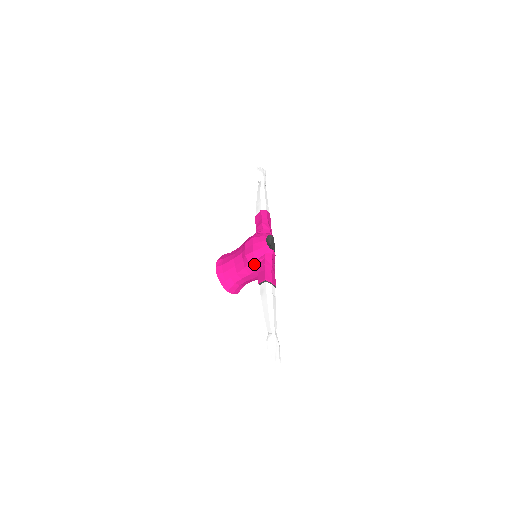
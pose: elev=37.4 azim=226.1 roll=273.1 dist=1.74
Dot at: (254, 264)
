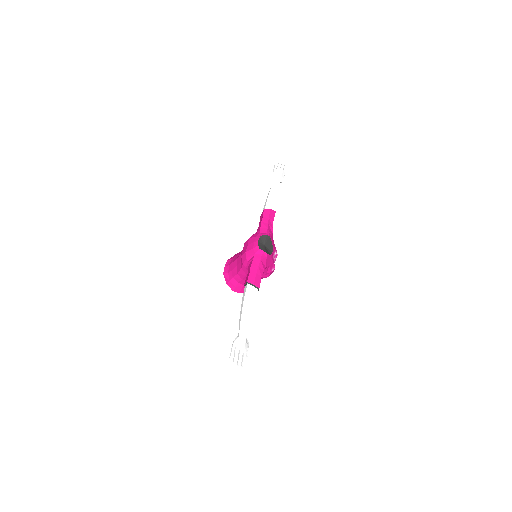
Dot at: (247, 265)
